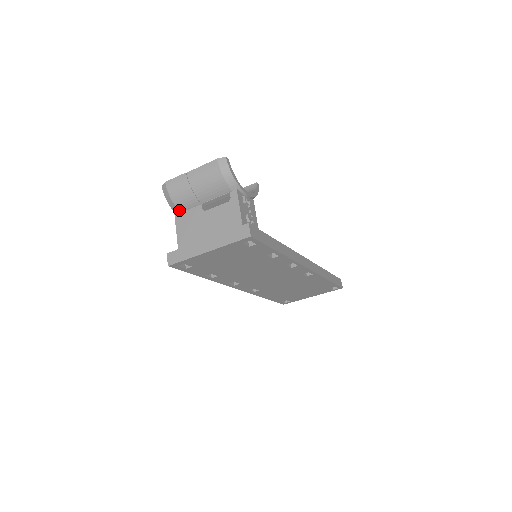
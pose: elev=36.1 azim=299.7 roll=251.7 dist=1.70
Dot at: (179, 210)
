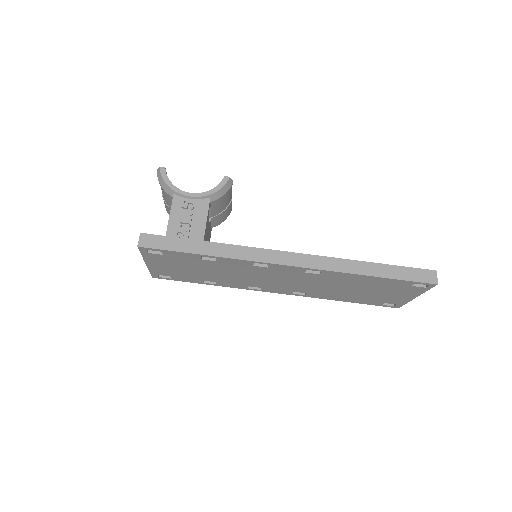
Dot at: occluded
